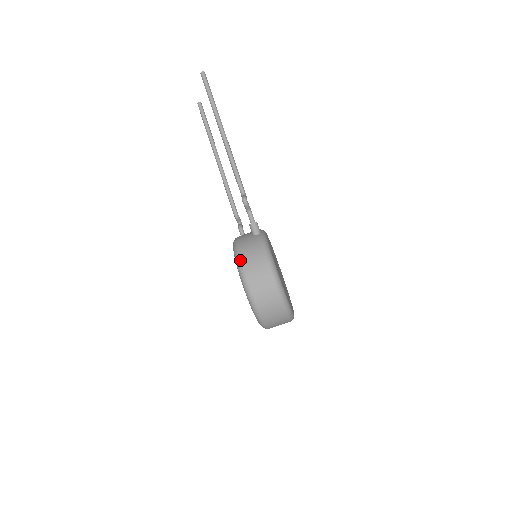
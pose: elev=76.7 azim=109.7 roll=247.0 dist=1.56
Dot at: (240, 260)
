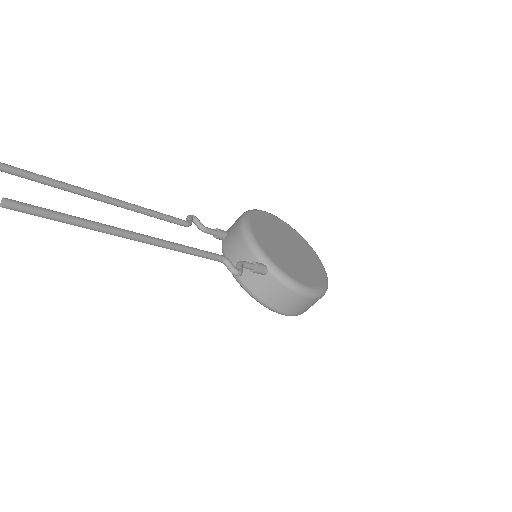
Dot at: (274, 310)
